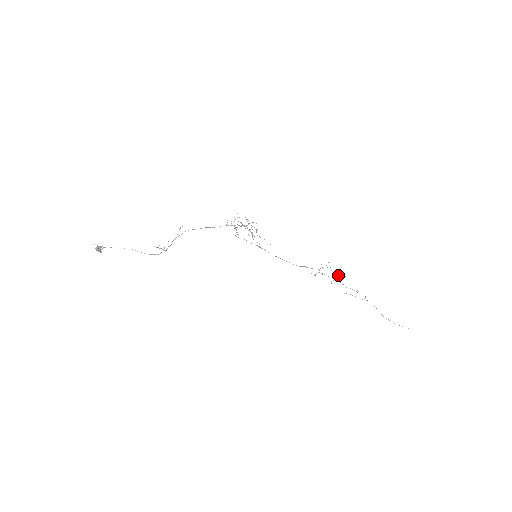
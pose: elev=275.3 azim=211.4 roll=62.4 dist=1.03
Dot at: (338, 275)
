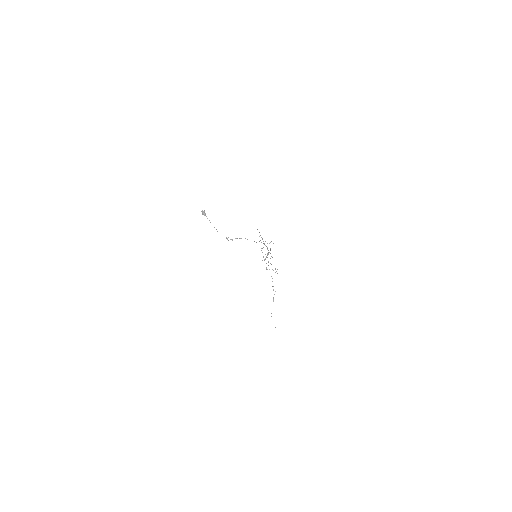
Dot at: occluded
